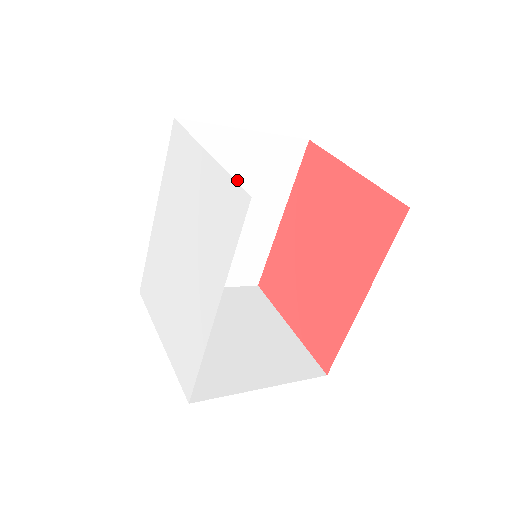
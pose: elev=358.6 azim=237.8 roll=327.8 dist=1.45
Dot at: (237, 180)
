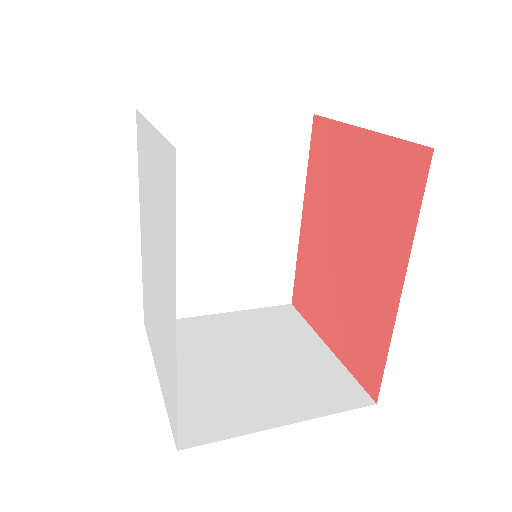
Dot at: (233, 175)
